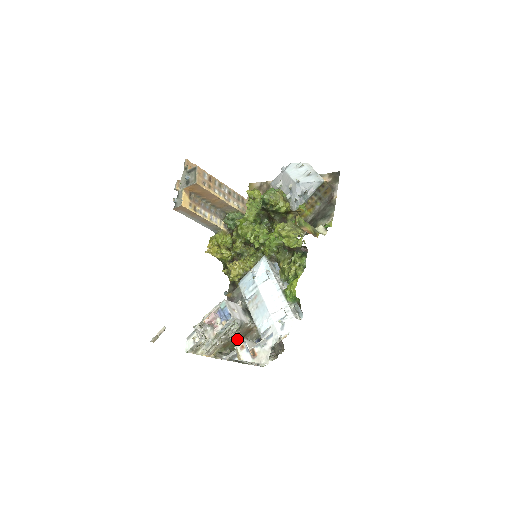
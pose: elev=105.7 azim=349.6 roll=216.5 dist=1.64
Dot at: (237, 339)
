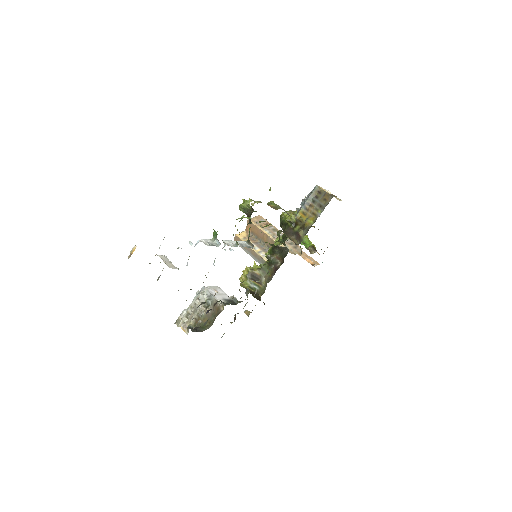
Dot at: occluded
